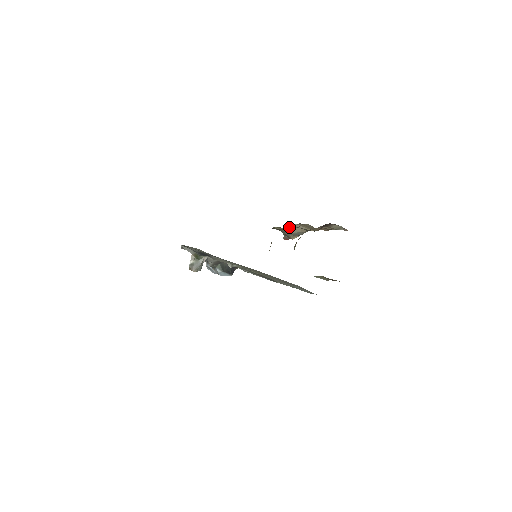
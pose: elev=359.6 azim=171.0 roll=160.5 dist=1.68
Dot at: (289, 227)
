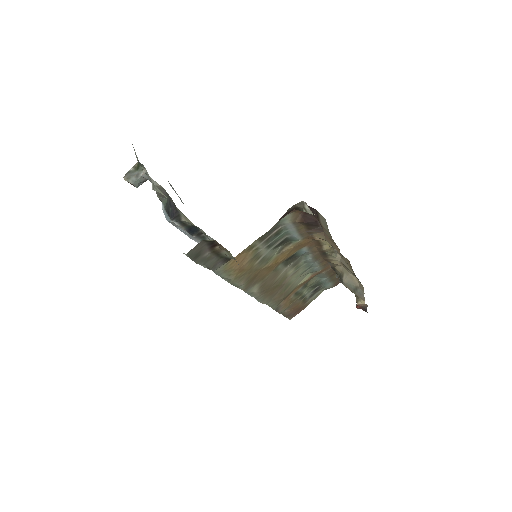
Dot at: (344, 269)
